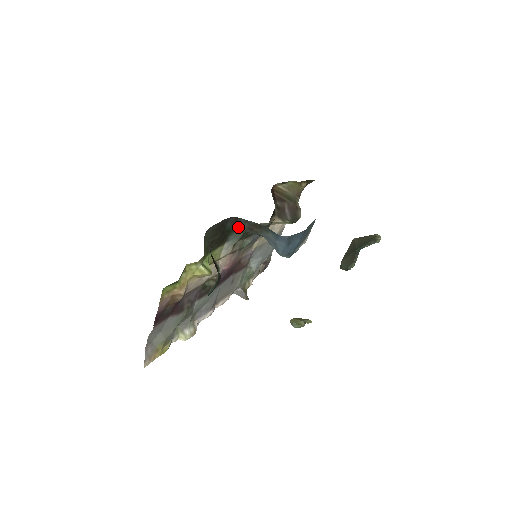
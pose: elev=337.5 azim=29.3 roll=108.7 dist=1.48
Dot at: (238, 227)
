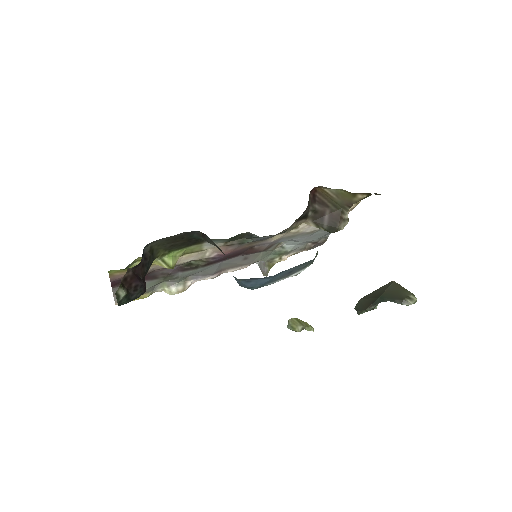
Dot at: (207, 240)
